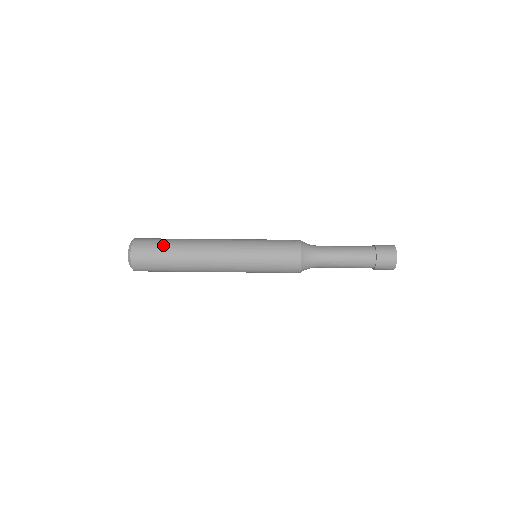
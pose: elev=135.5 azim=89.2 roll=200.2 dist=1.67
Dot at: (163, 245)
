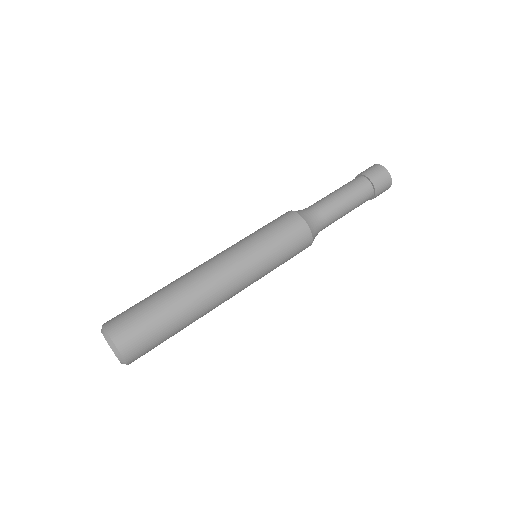
Dot at: (160, 326)
